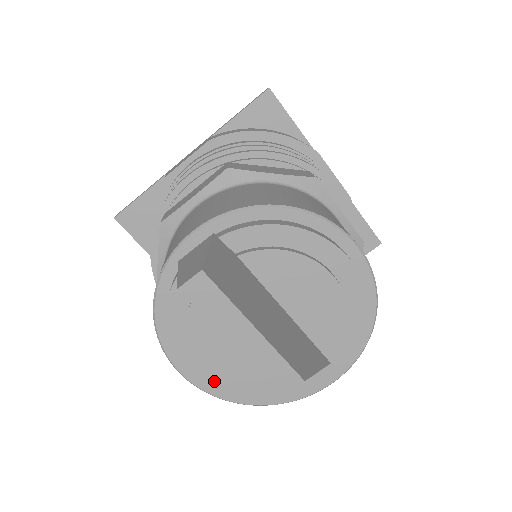
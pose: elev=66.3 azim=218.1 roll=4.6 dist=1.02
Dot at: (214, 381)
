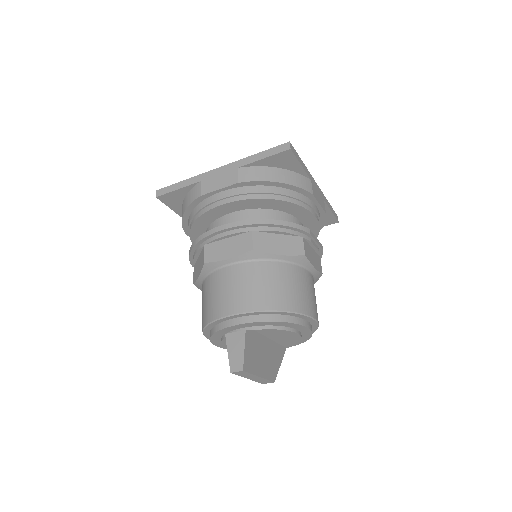
Dot at: occluded
